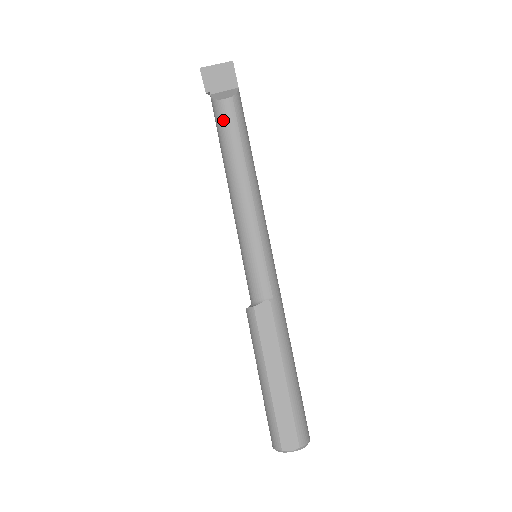
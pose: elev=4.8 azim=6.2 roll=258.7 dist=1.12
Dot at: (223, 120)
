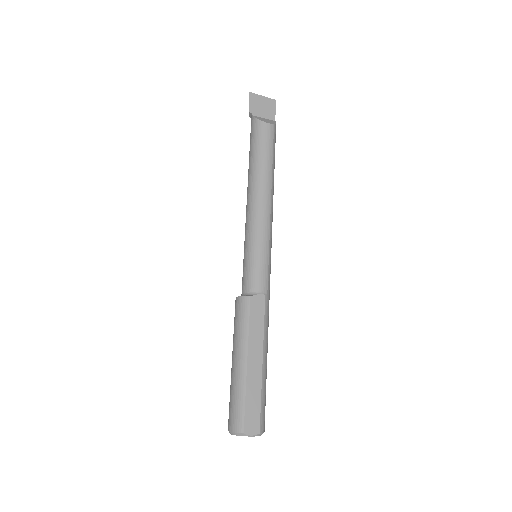
Dot at: (263, 138)
